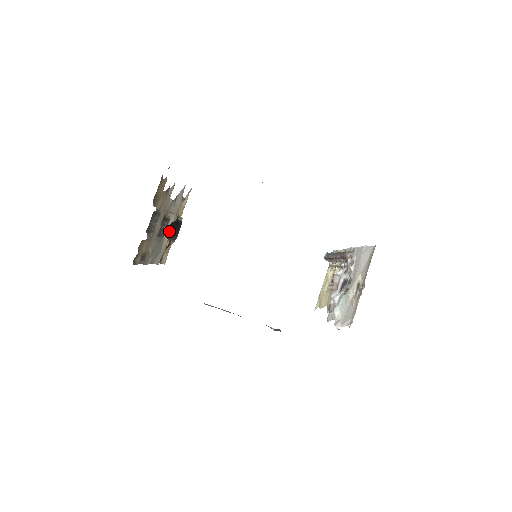
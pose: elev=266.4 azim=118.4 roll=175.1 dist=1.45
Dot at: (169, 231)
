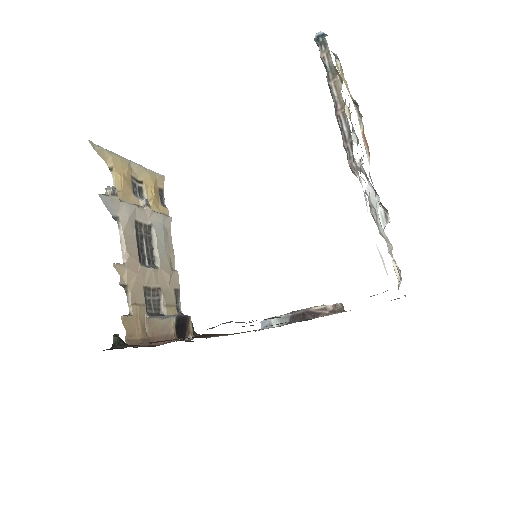
Dot at: (182, 335)
